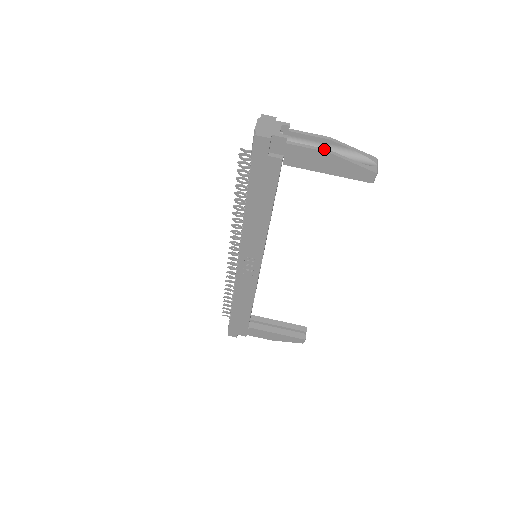
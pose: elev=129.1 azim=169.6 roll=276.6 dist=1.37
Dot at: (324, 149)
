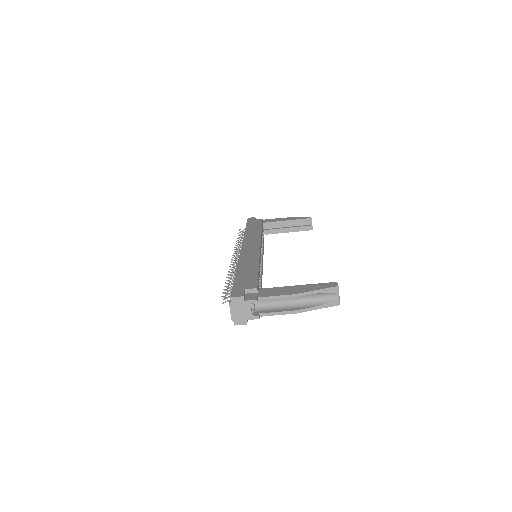
Dot at: (291, 312)
